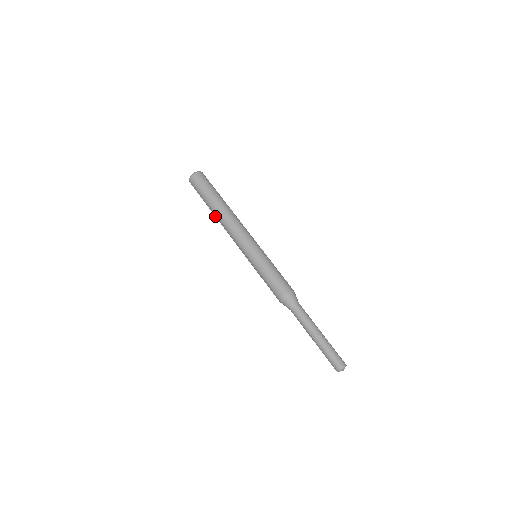
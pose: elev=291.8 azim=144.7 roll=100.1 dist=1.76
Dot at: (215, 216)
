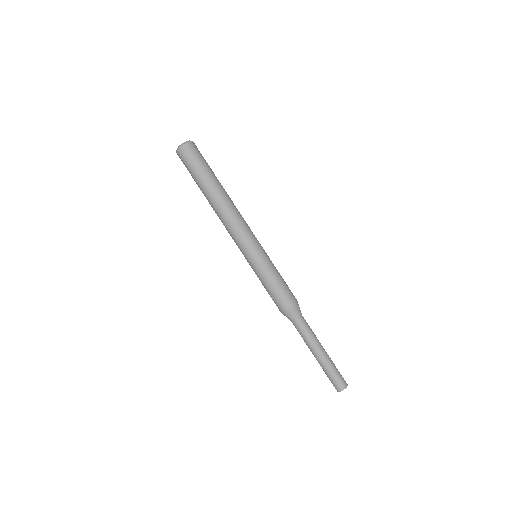
Dot at: (210, 199)
